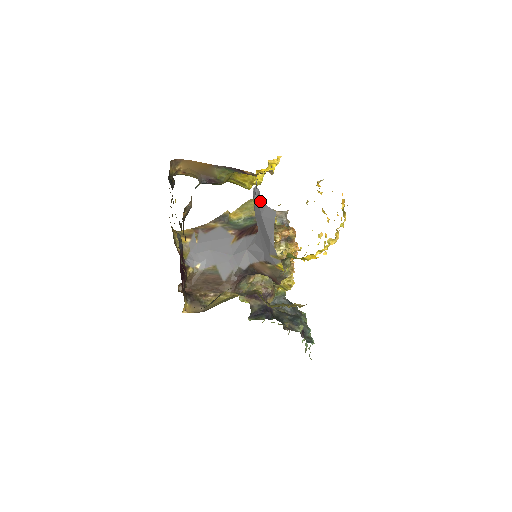
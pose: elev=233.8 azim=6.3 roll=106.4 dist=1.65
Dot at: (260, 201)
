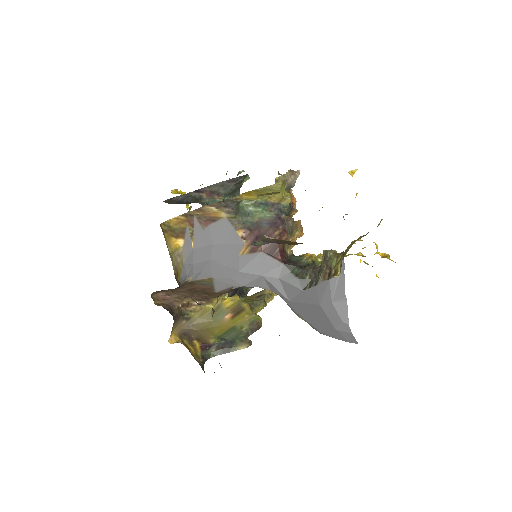
Dot at: (346, 323)
